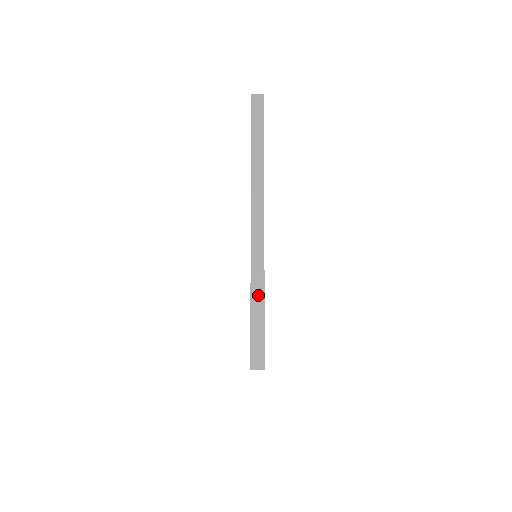
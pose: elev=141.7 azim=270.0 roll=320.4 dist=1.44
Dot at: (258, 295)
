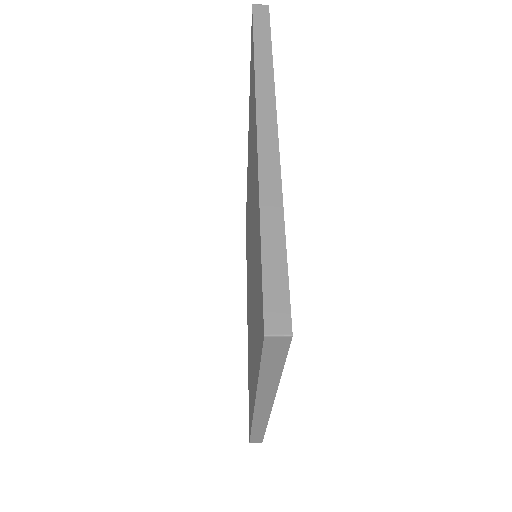
Dot at: (273, 217)
